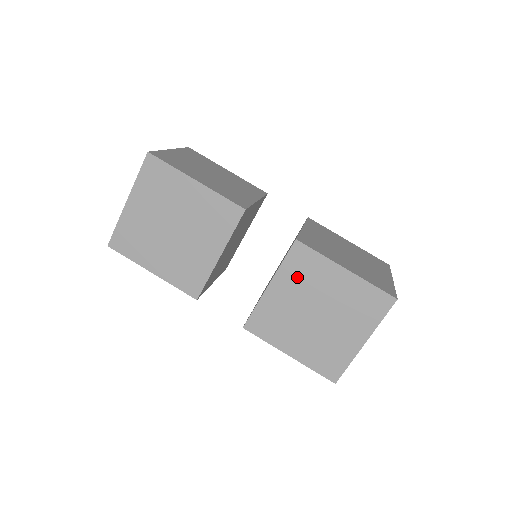
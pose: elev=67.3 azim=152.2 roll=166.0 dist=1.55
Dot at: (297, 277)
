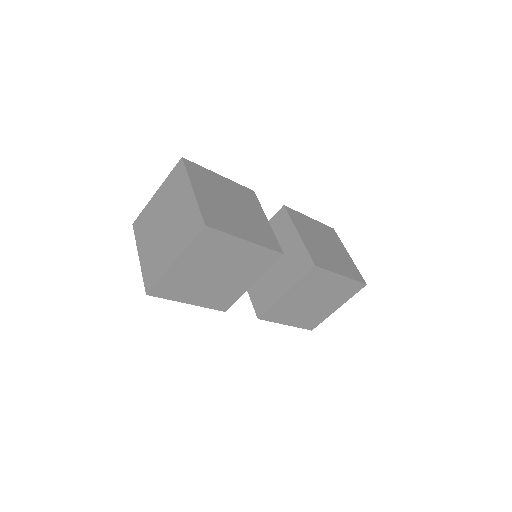
Dot at: (308, 286)
